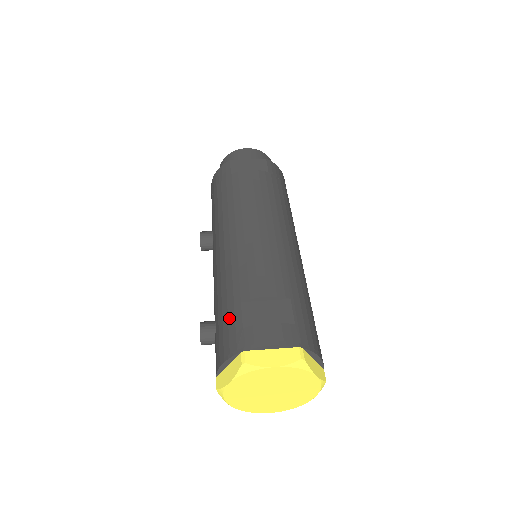
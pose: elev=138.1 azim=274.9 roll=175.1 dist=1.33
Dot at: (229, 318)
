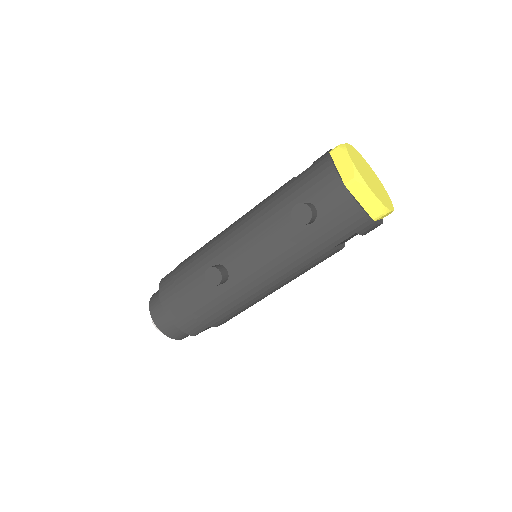
Dot at: (300, 180)
